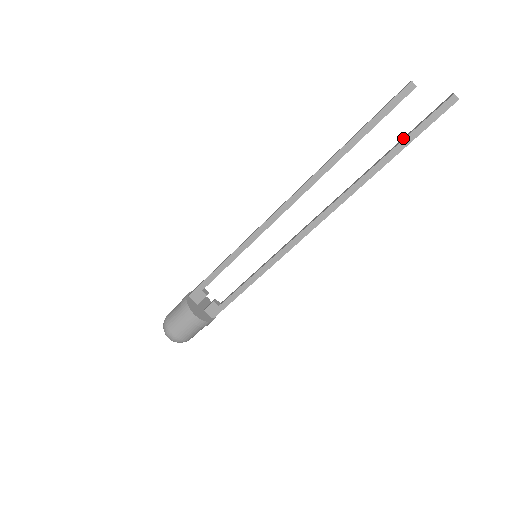
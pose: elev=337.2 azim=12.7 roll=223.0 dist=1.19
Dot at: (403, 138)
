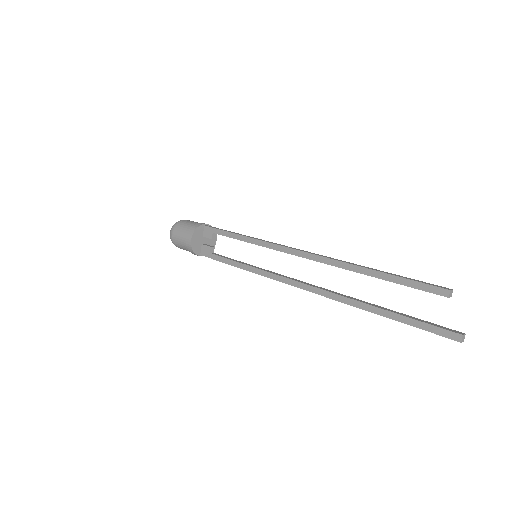
Dot at: (403, 314)
